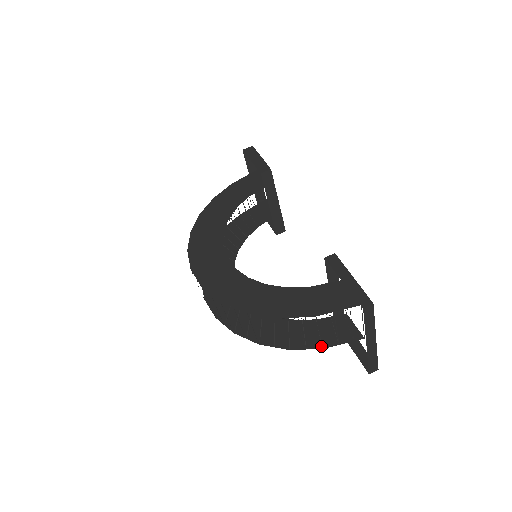
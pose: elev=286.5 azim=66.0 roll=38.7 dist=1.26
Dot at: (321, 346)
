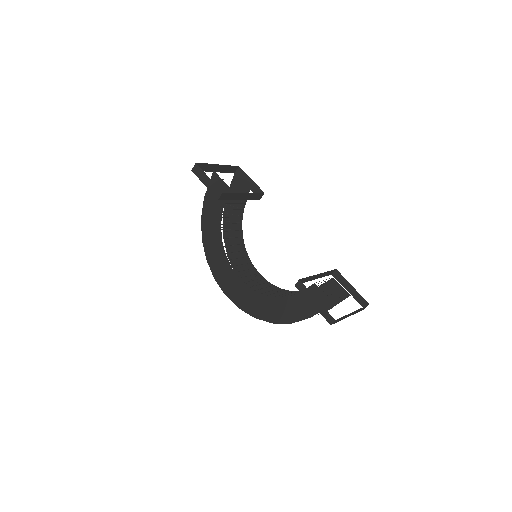
Dot at: (327, 308)
